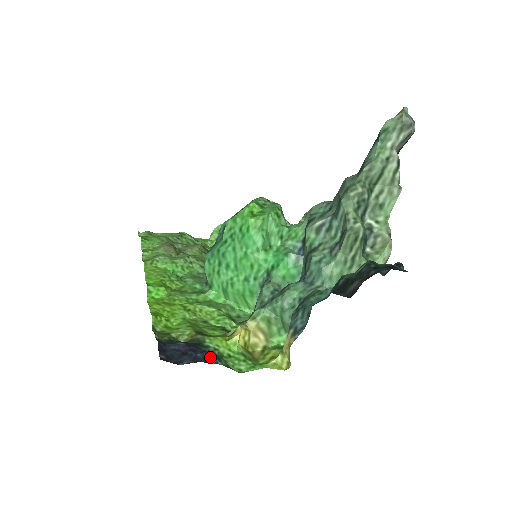
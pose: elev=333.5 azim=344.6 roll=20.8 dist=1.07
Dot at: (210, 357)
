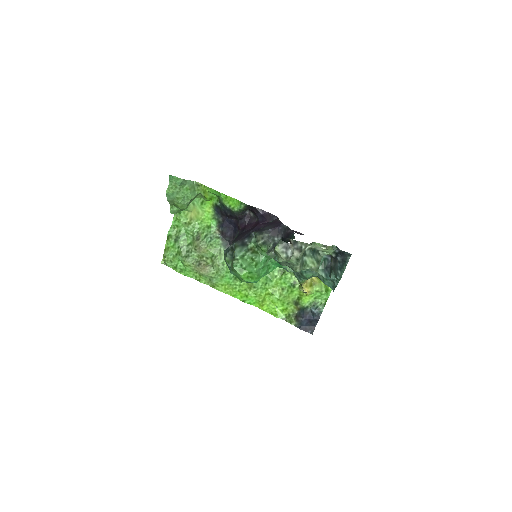
Dot at: (317, 314)
